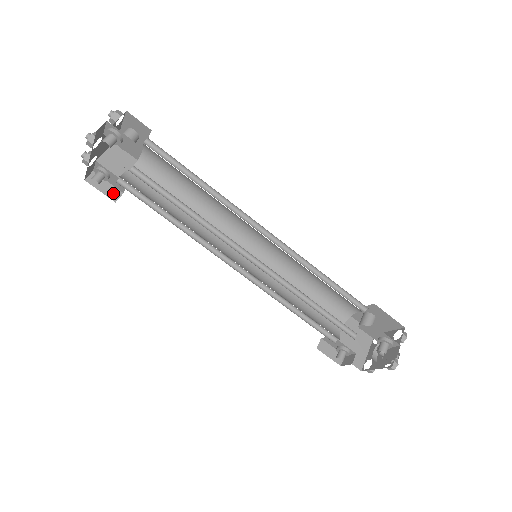
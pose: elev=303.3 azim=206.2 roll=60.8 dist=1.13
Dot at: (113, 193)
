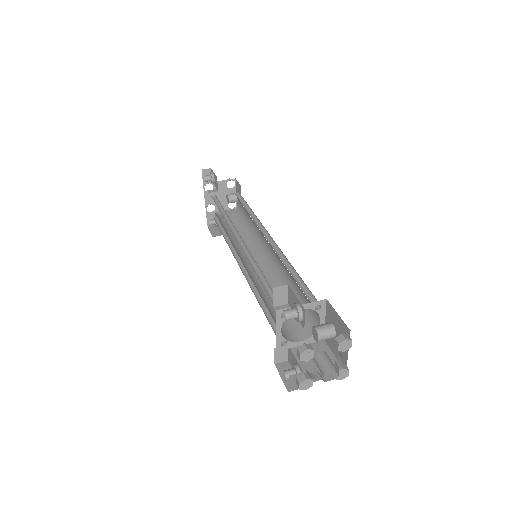
Dot at: (216, 234)
